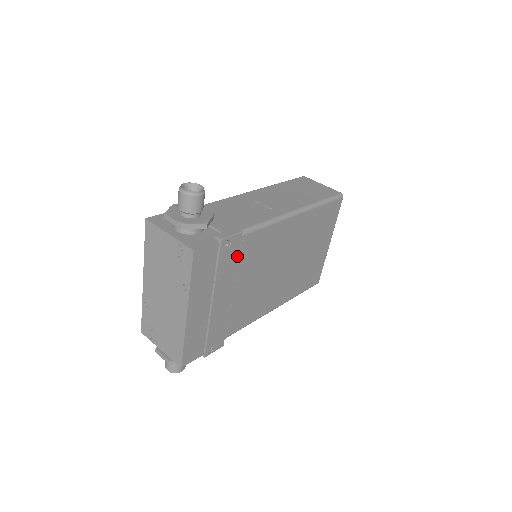
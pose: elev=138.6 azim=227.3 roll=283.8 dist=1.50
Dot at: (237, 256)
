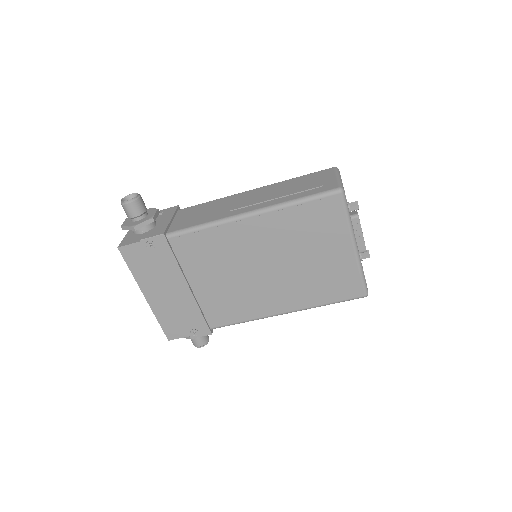
Dot at: (172, 255)
